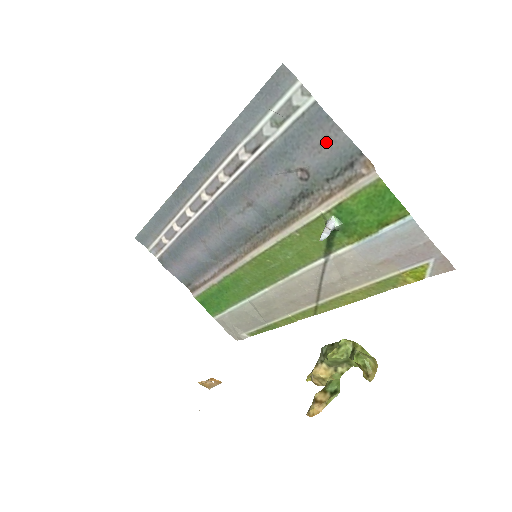
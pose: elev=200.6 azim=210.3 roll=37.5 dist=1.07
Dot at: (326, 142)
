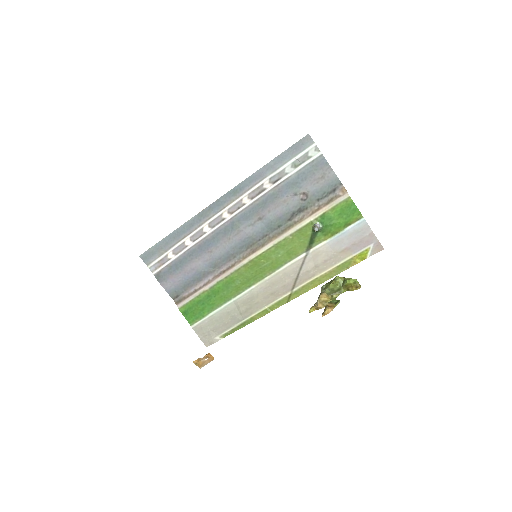
Dot at: (323, 177)
